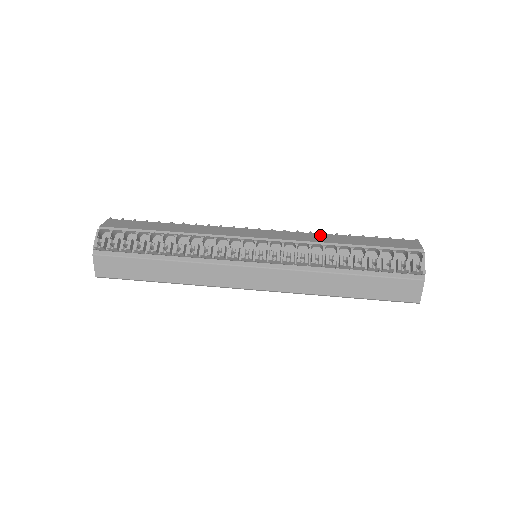
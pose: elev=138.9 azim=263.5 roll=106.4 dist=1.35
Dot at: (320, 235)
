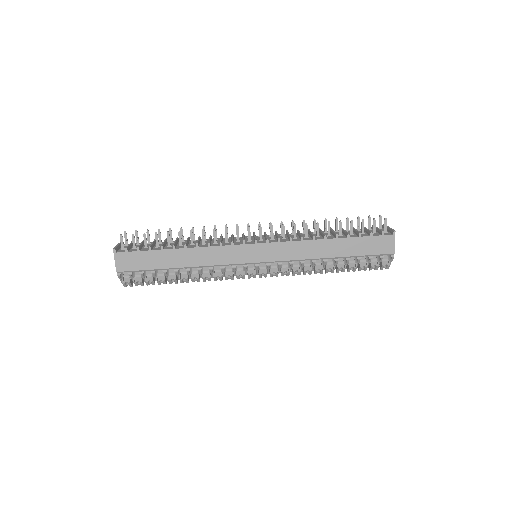
Dot at: (311, 244)
